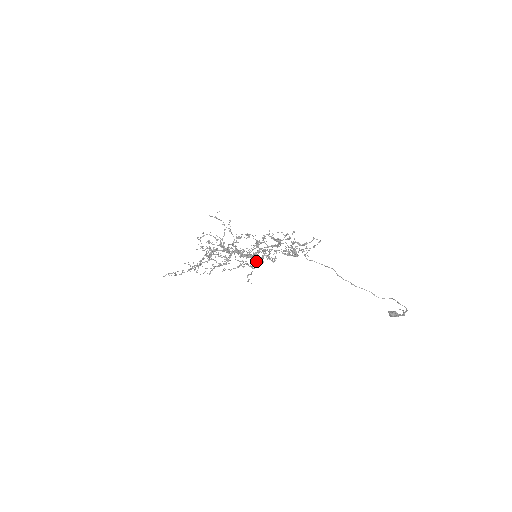
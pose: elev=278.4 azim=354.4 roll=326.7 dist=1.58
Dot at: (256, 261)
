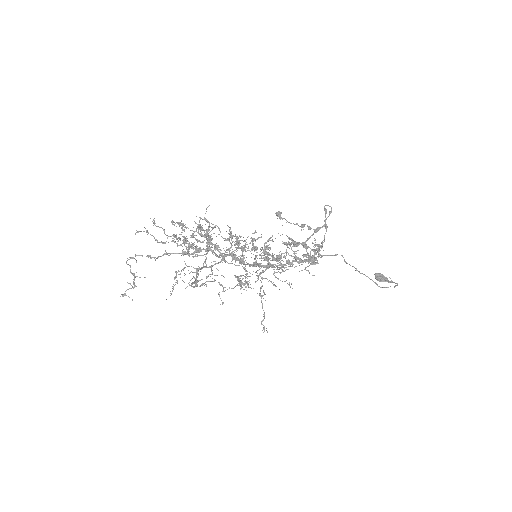
Dot at: occluded
